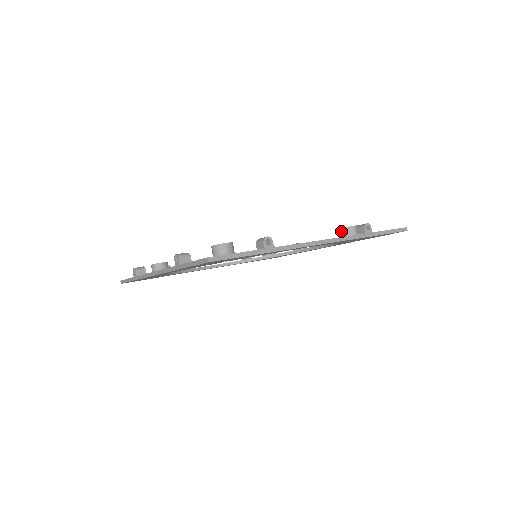
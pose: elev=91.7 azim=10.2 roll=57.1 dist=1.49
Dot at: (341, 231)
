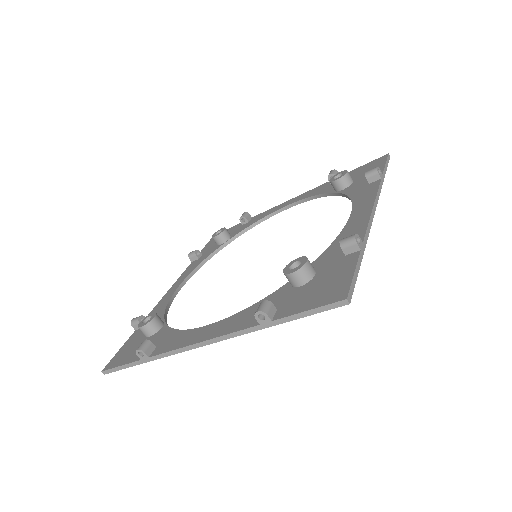
Dot at: occluded
